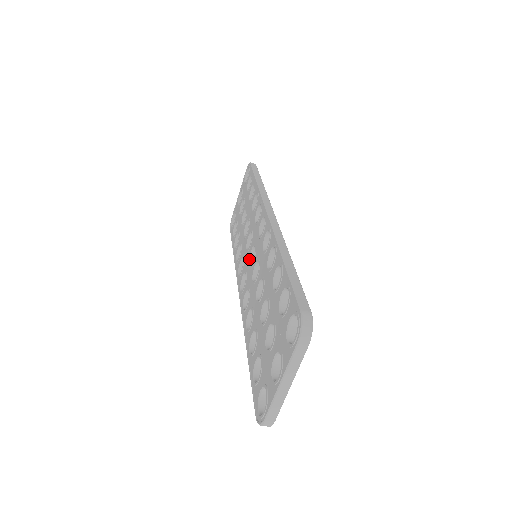
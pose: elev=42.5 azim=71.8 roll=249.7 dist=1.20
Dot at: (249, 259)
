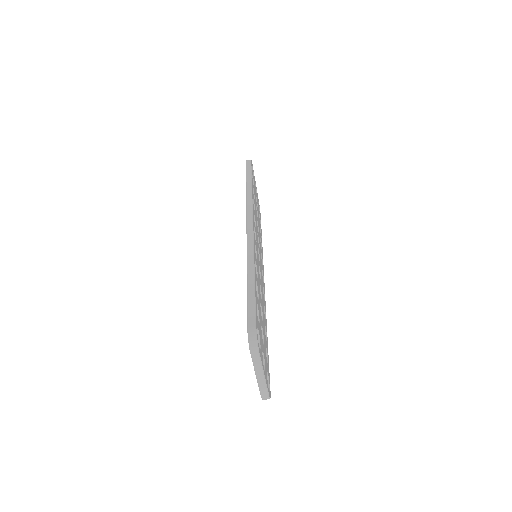
Dot at: occluded
